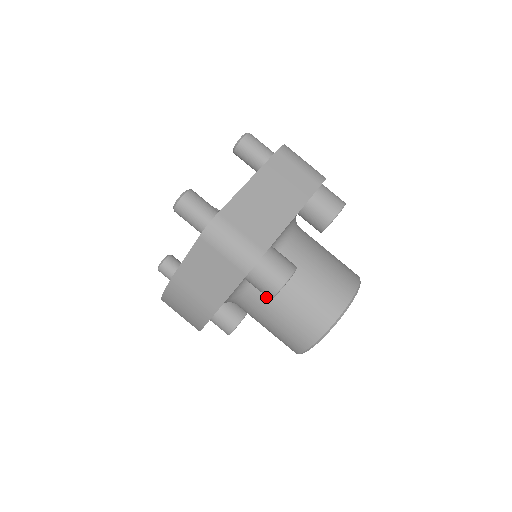
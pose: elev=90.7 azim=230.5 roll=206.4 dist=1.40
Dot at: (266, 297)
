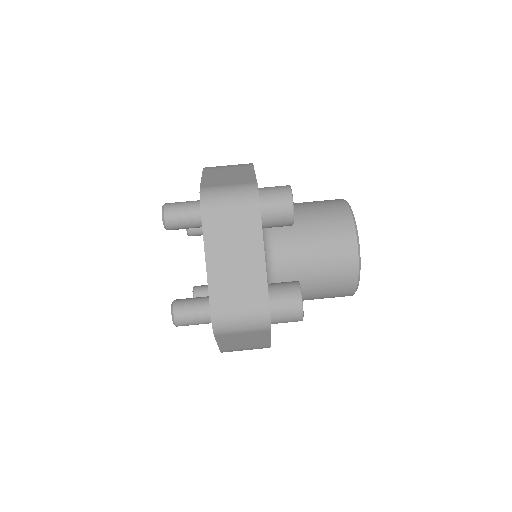
Dot at: occluded
